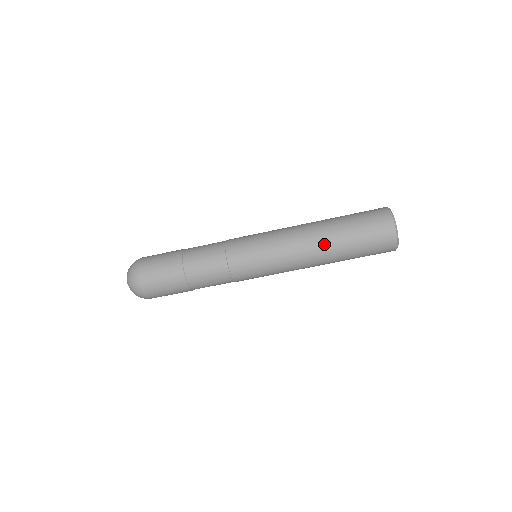
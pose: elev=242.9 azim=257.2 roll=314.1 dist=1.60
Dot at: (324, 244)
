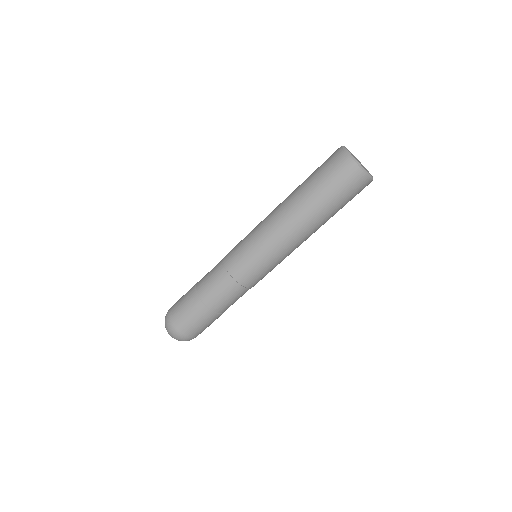
Dot at: (289, 199)
